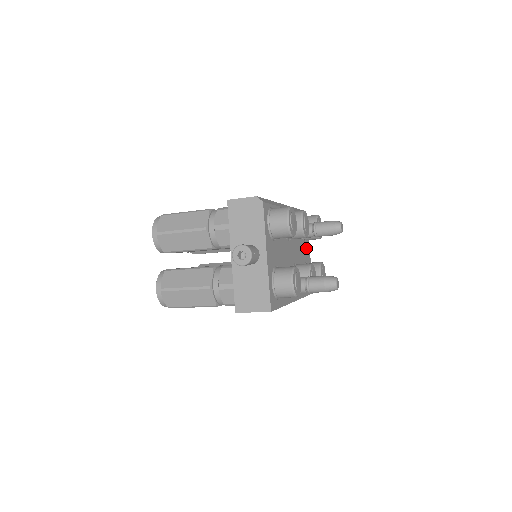
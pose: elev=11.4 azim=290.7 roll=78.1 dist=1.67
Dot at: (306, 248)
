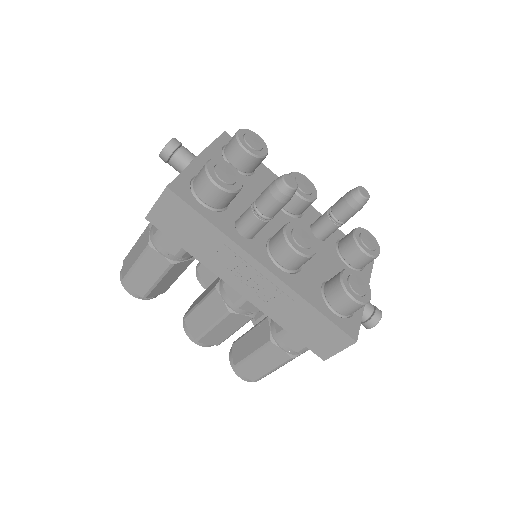
Dot at: occluded
